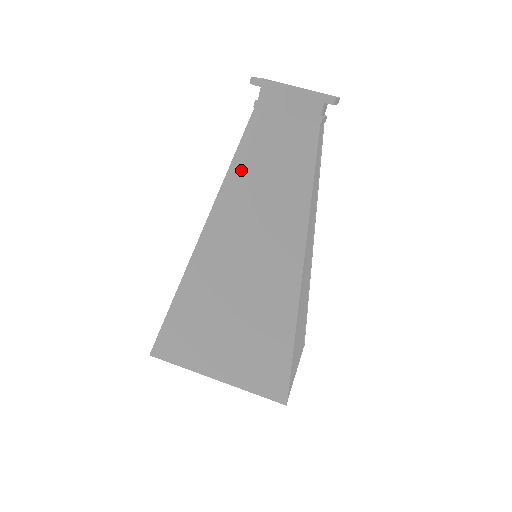
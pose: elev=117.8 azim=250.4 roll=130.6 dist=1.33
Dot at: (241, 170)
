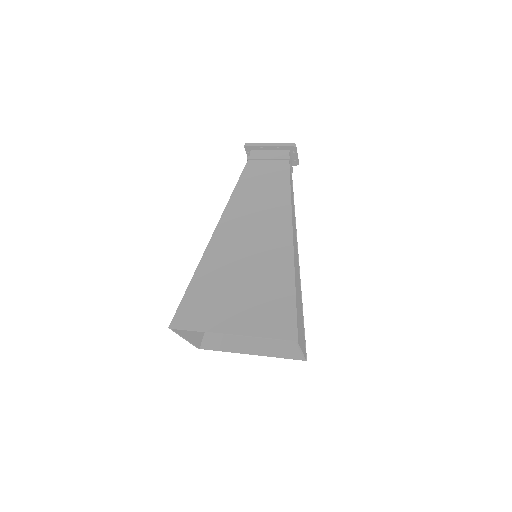
Dot at: (242, 190)
